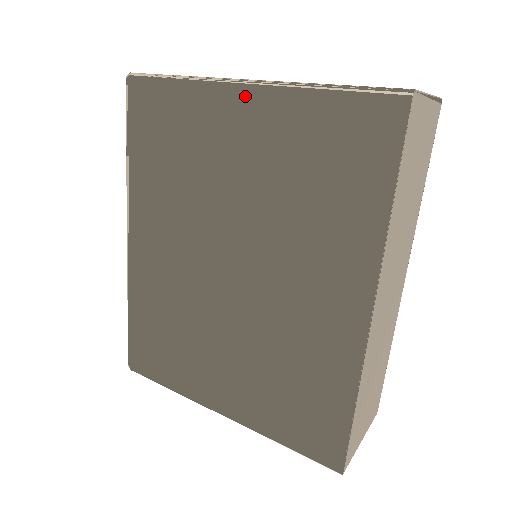
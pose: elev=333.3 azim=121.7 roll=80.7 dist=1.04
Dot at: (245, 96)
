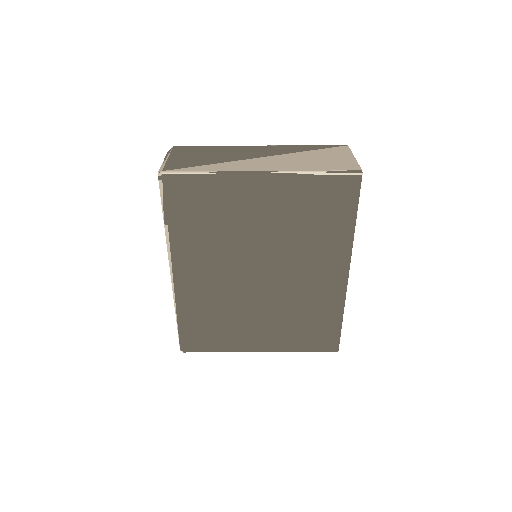
Dot at: (262, 181)
